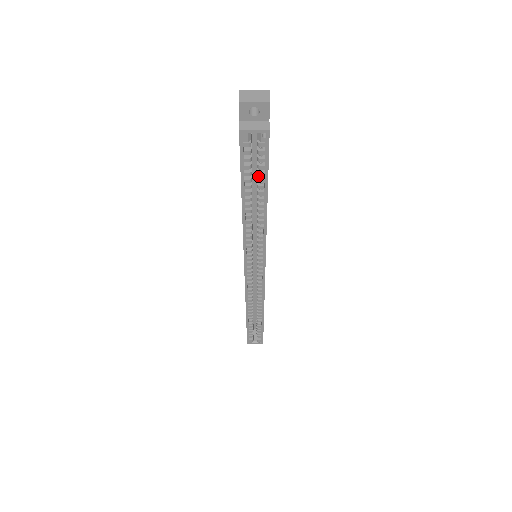
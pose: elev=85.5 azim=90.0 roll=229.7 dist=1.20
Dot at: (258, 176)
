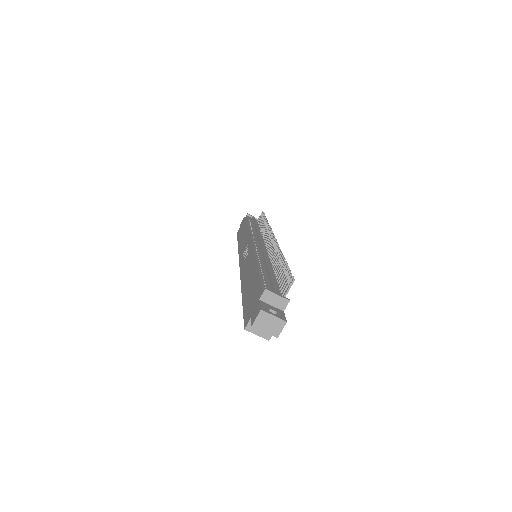
Dot at: occluded
